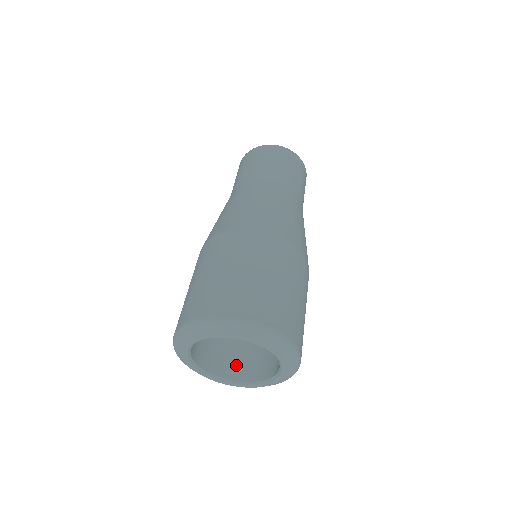
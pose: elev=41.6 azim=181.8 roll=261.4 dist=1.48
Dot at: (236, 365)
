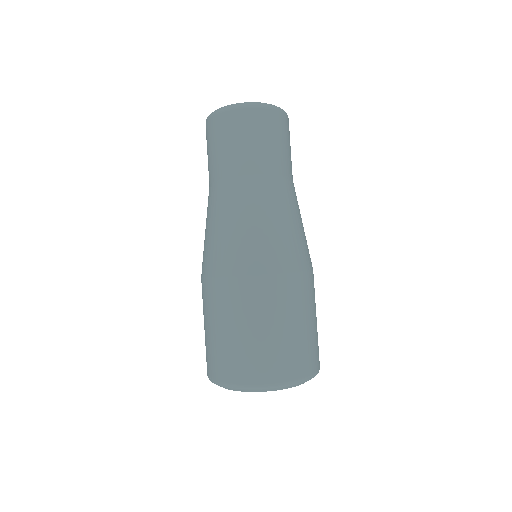
Dot at: occluded
